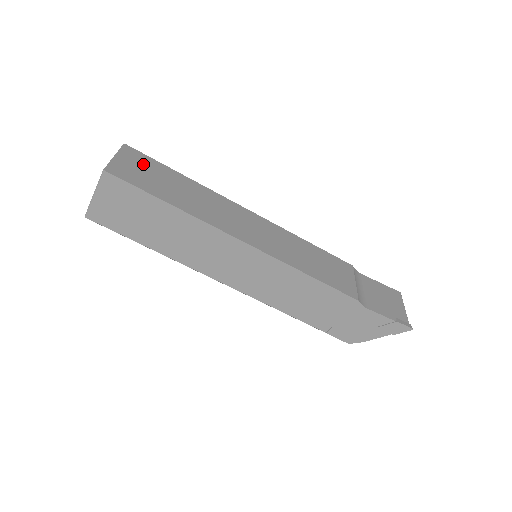
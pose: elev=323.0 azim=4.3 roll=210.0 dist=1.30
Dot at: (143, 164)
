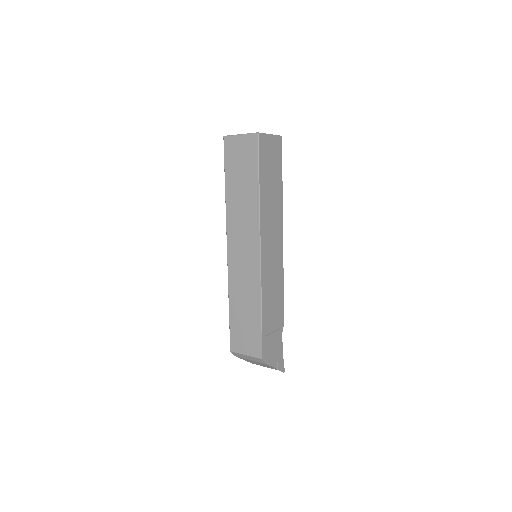
Dot at: occluded
